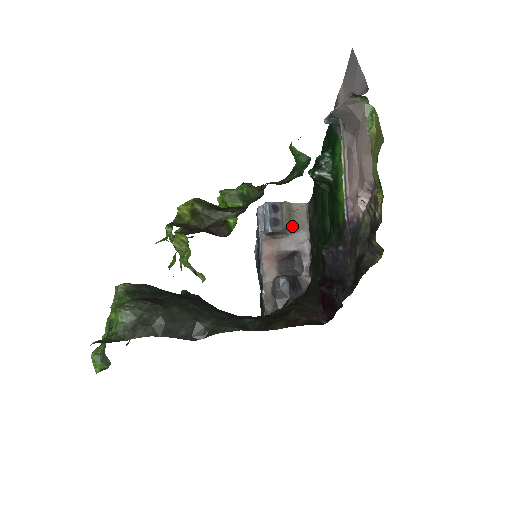
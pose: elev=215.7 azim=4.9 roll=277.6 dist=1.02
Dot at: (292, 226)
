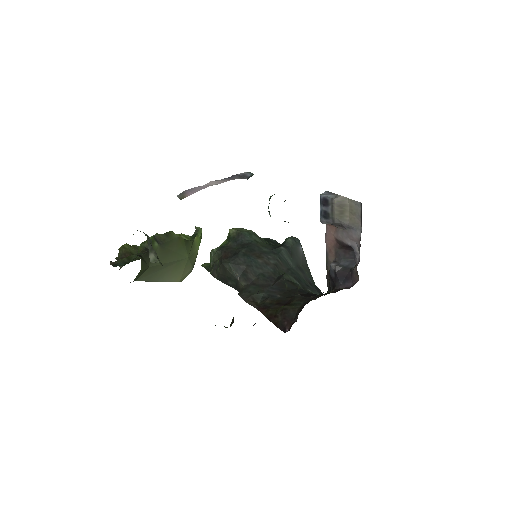
Dot at: (344, 222)
